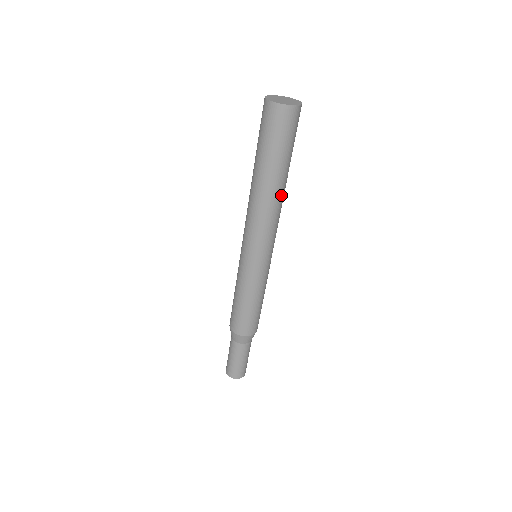
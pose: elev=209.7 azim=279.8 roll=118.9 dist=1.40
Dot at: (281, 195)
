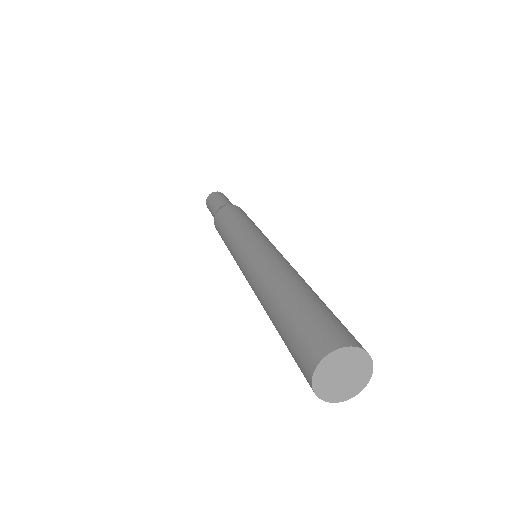
Dot at: occluded
